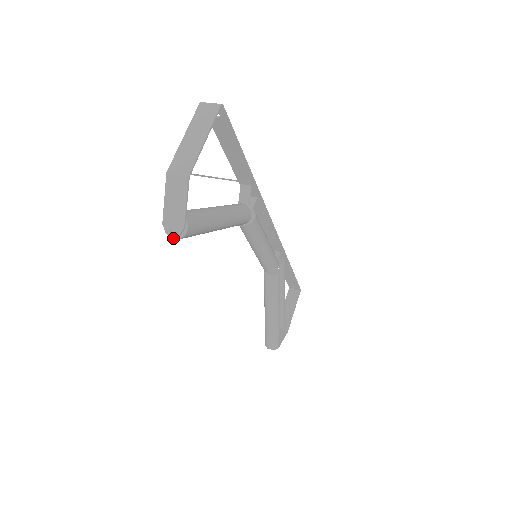
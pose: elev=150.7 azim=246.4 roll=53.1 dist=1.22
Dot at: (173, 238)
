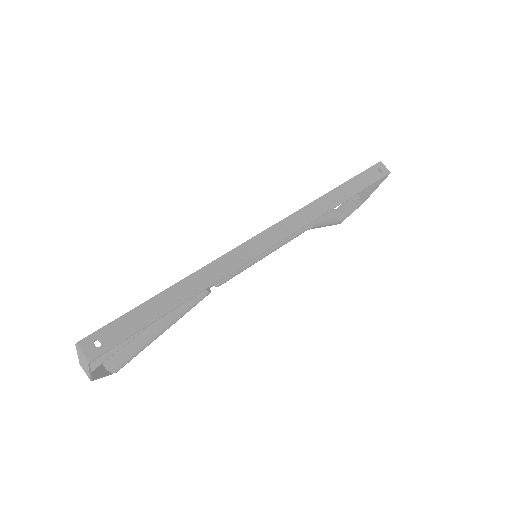
Dot at: occluded
